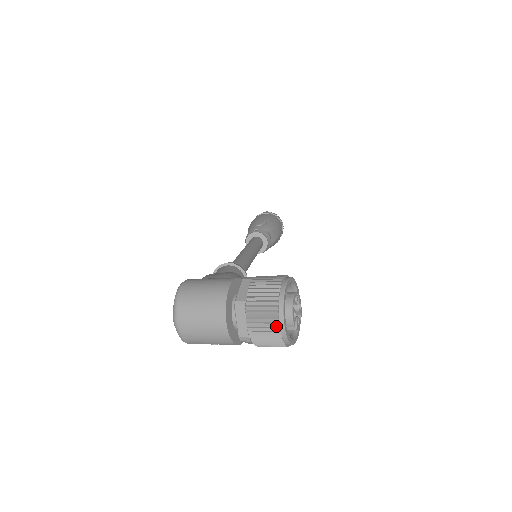
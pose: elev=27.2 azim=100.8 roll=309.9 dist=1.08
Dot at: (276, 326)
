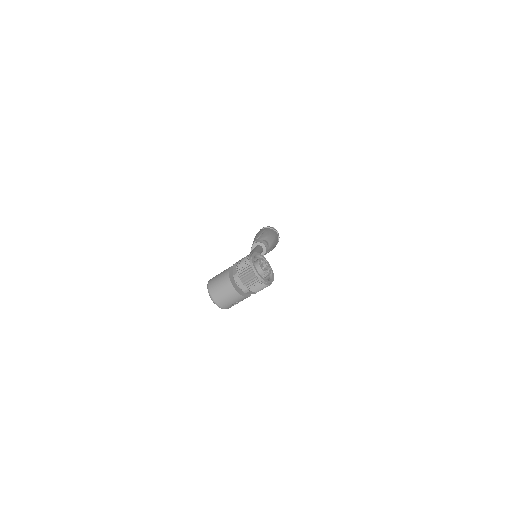
Dot at: (255, 277)
